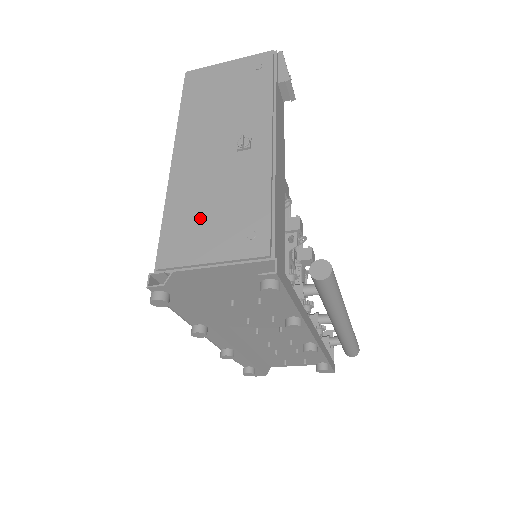
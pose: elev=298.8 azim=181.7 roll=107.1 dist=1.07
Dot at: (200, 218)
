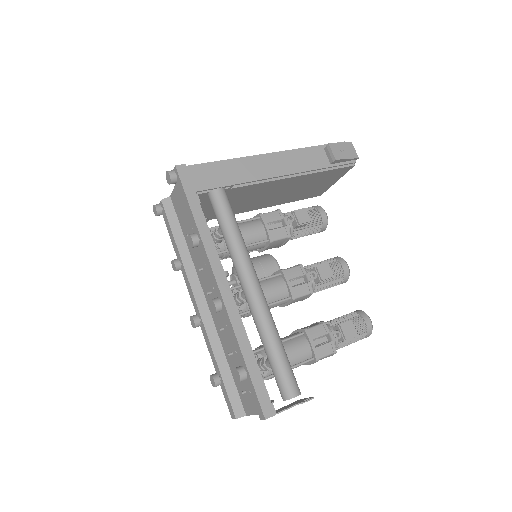
Dot at: occluded
